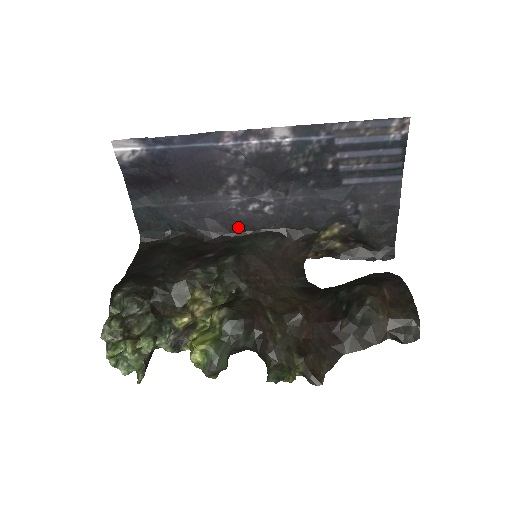
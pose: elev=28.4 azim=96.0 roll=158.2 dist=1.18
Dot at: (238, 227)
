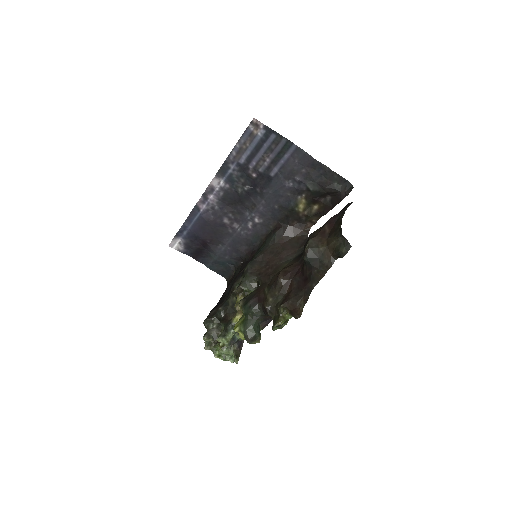
Dot at: (256, 241)
